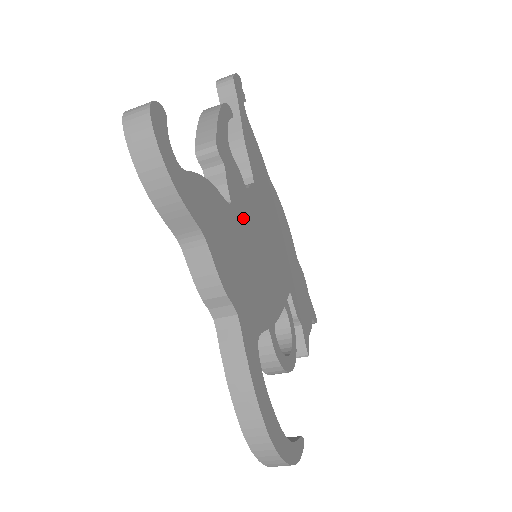
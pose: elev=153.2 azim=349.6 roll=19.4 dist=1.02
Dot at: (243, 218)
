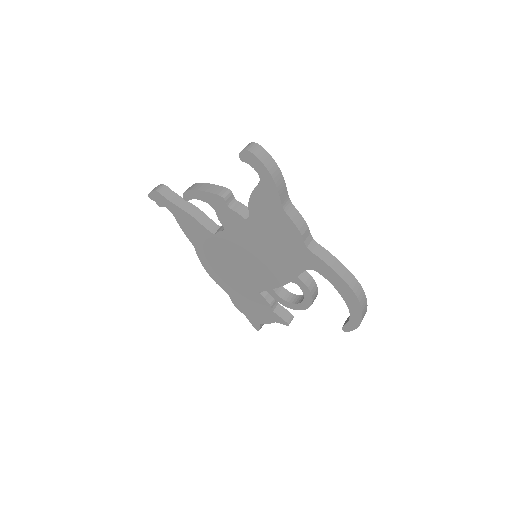
Dot at: occluded
